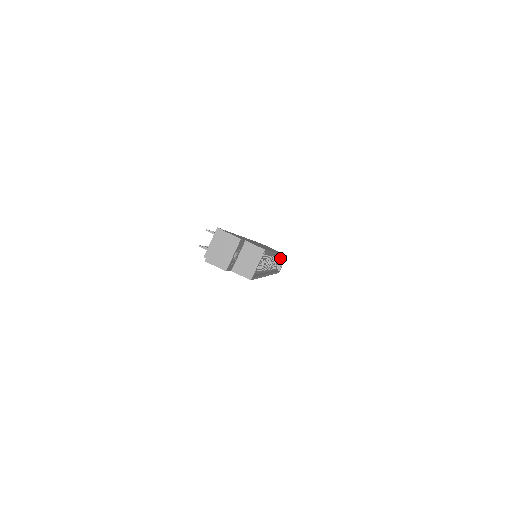
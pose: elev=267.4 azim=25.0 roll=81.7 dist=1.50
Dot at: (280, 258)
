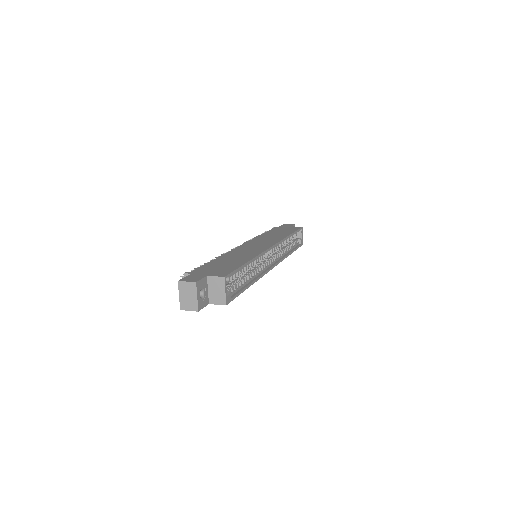
Dot at: (291, 237)
